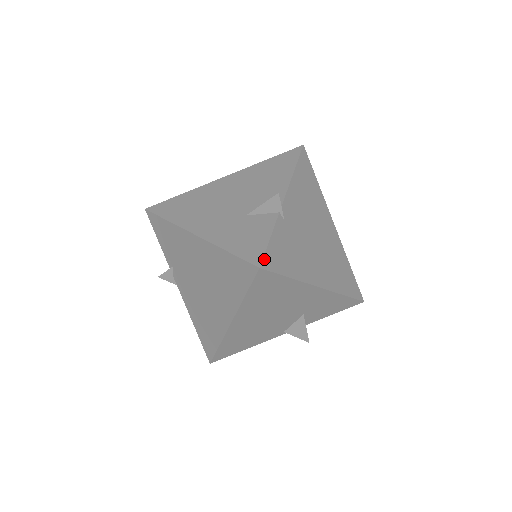
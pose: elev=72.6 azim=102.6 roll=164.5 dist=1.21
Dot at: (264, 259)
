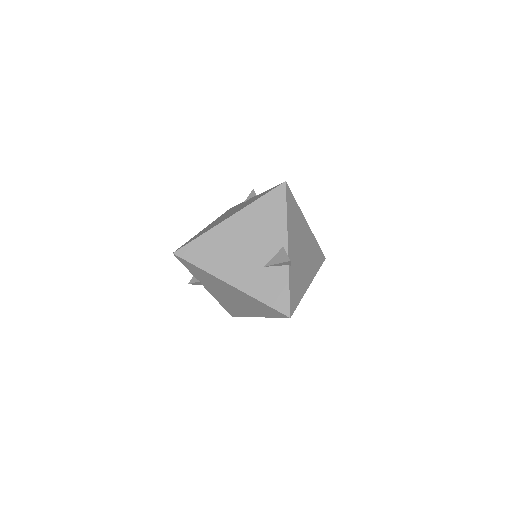
Dot at: (290, 309)
